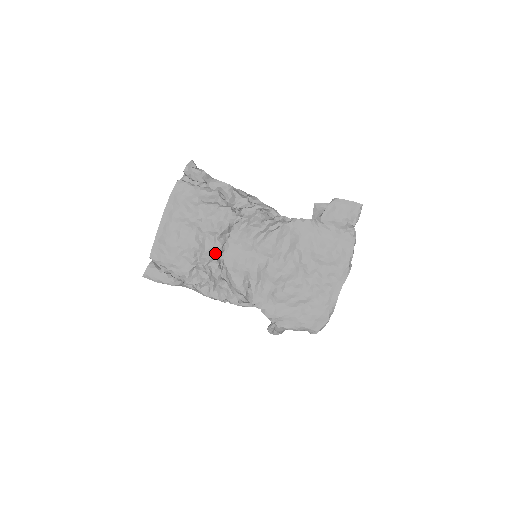
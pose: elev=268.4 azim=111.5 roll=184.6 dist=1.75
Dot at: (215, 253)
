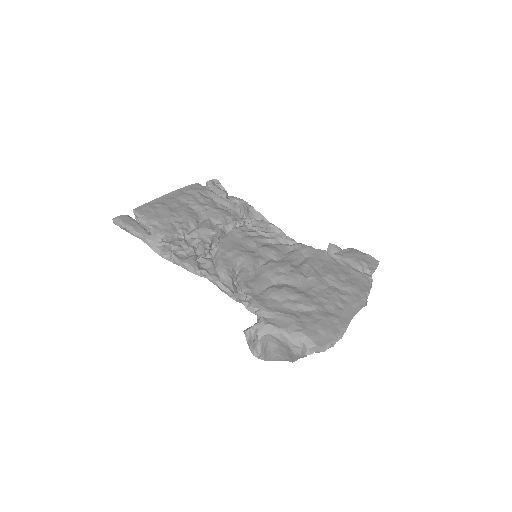
Dot at: (210, 236)
